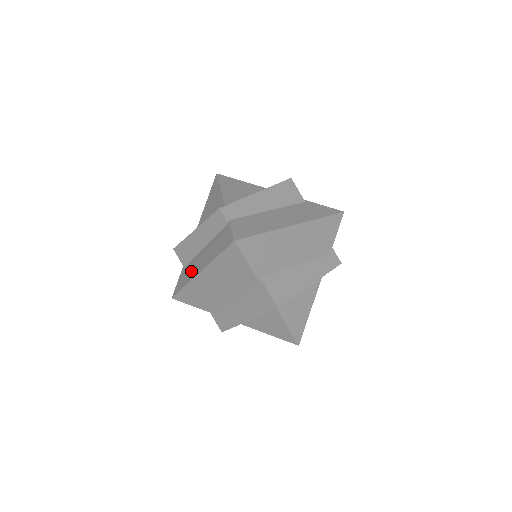
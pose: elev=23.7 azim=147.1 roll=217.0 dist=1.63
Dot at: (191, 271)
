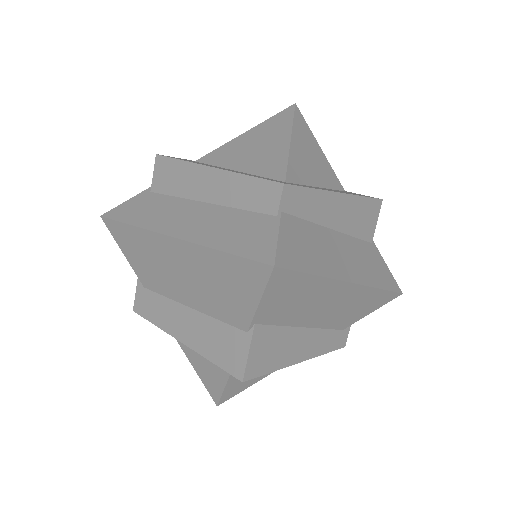
Dot at: (159, 214)
